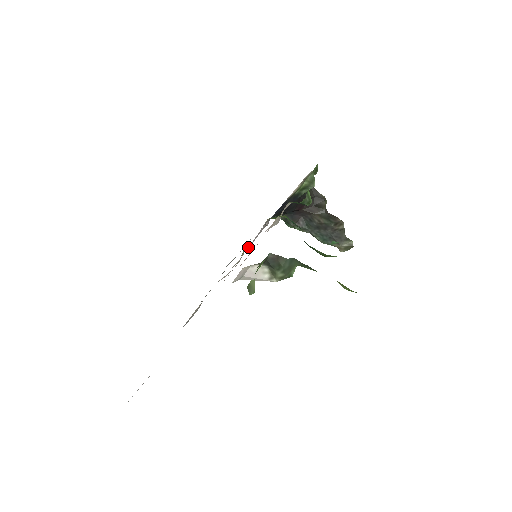
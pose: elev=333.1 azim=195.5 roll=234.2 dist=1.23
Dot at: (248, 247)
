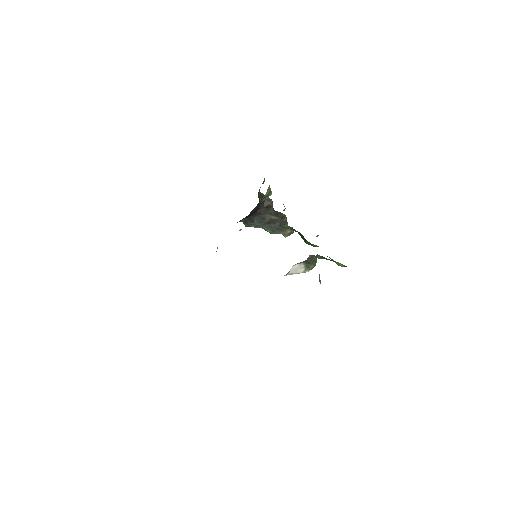
Dot at: occluded
